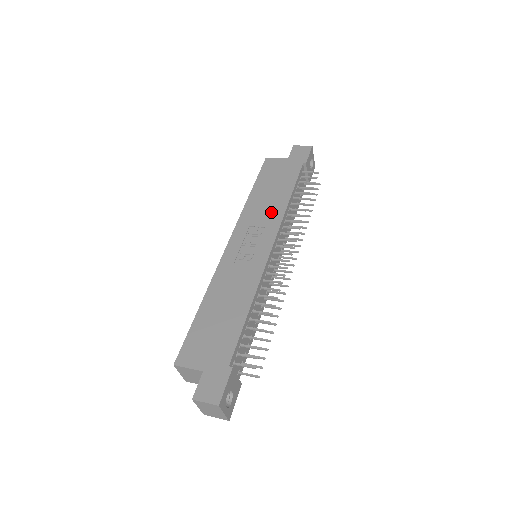
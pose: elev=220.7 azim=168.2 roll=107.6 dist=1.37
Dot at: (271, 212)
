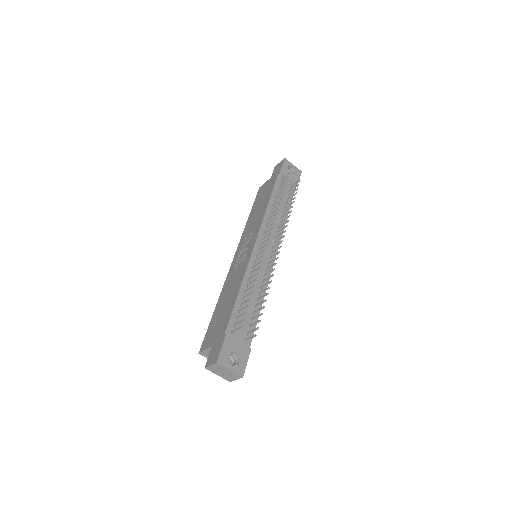
Dot at: (257, 220)
